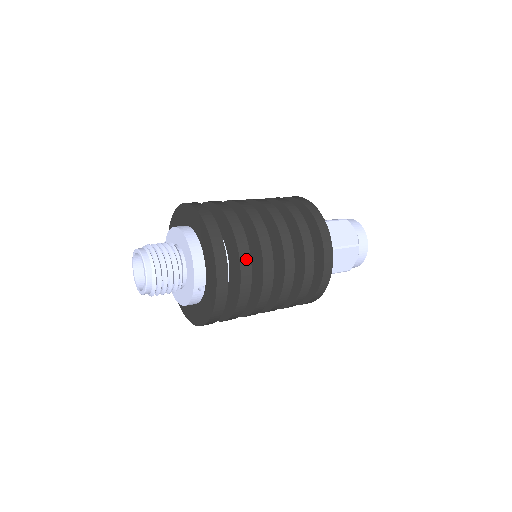
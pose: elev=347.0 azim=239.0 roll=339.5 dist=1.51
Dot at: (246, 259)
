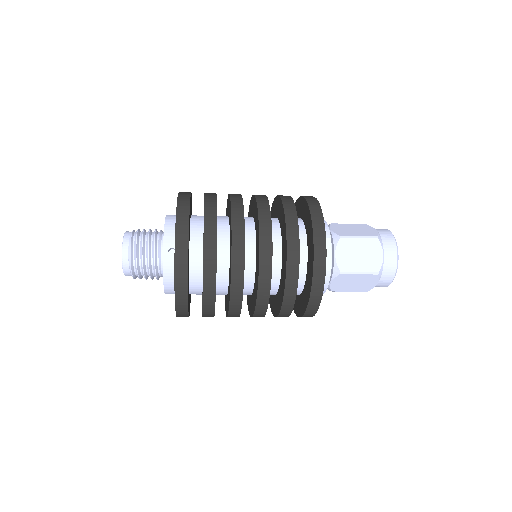
Dot at: (211, 212)
